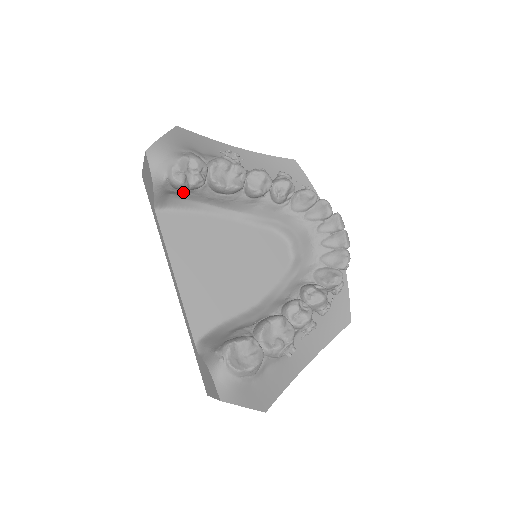
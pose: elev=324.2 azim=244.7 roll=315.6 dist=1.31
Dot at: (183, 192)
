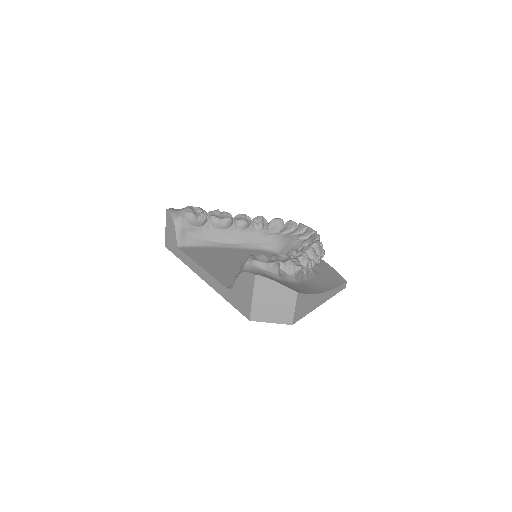
Dot at: (194, 231)
